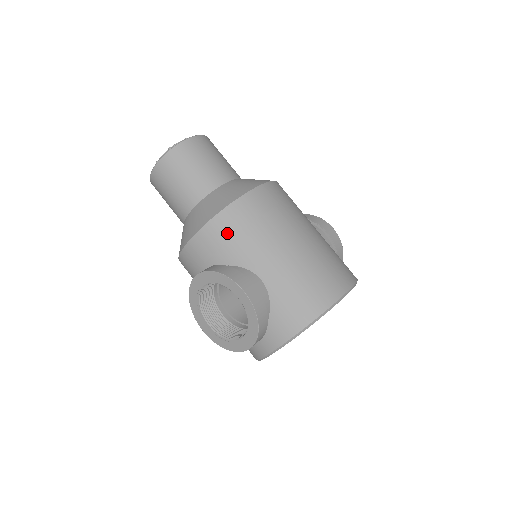
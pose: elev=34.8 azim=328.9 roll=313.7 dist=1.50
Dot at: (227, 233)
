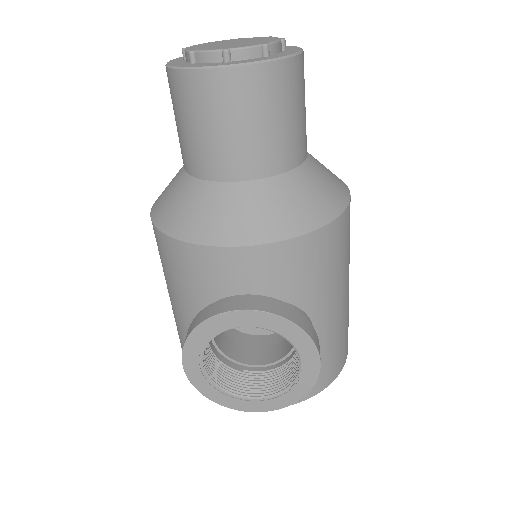
Dot at: (314, 261)
